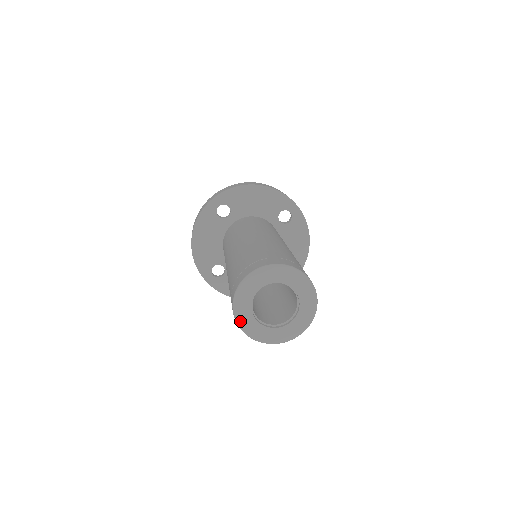
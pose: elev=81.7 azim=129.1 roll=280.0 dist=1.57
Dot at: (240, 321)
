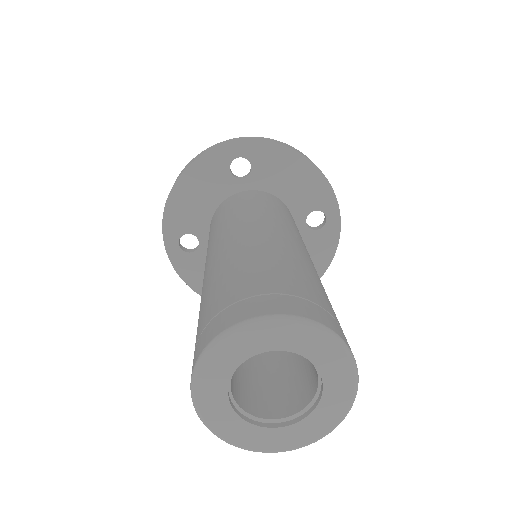
Dot at: (199, 386)
